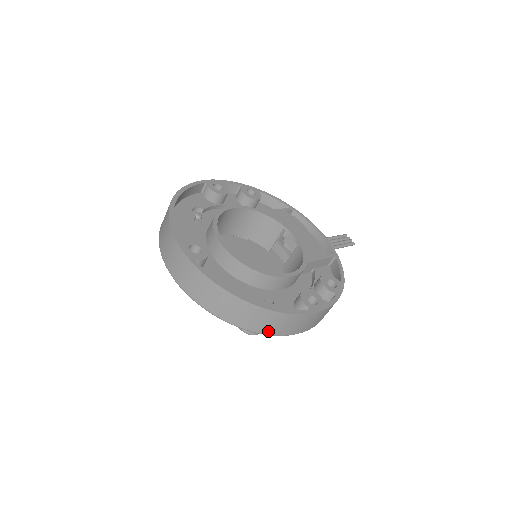
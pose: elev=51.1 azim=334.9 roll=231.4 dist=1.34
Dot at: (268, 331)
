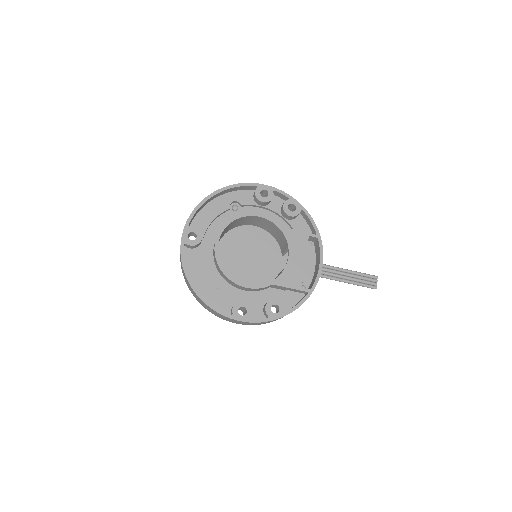
Dot at: (206, 308)
